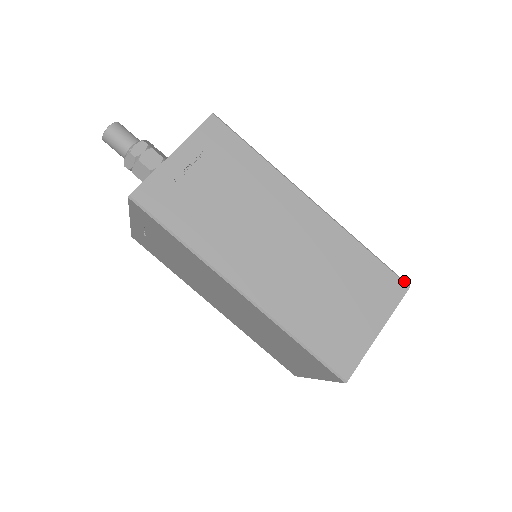
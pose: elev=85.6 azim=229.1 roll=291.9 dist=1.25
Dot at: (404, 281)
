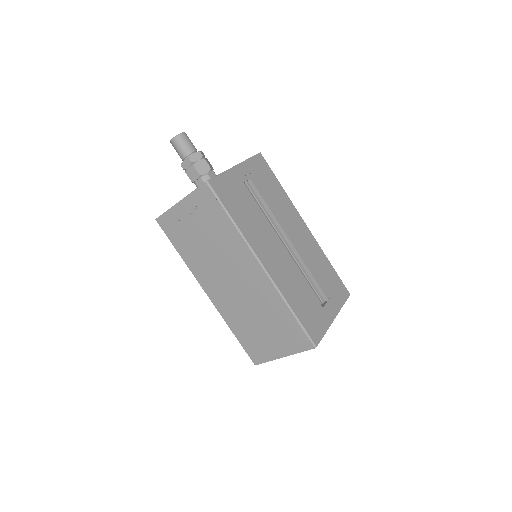
Dot at: (313, 343)
